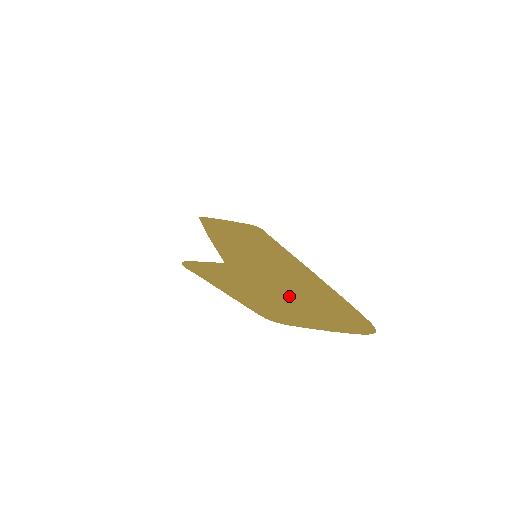
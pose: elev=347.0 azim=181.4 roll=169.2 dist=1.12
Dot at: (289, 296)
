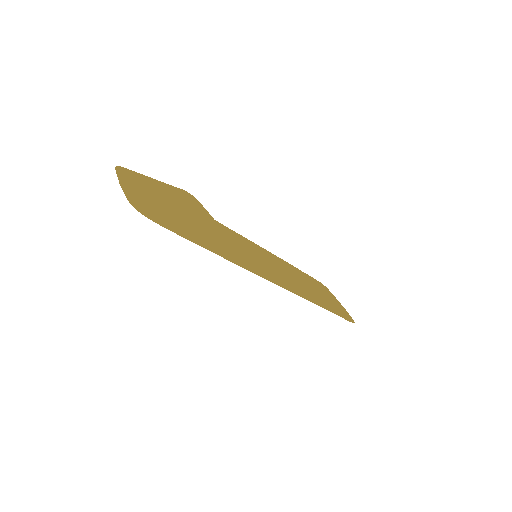
Dot at: (175, 210)
